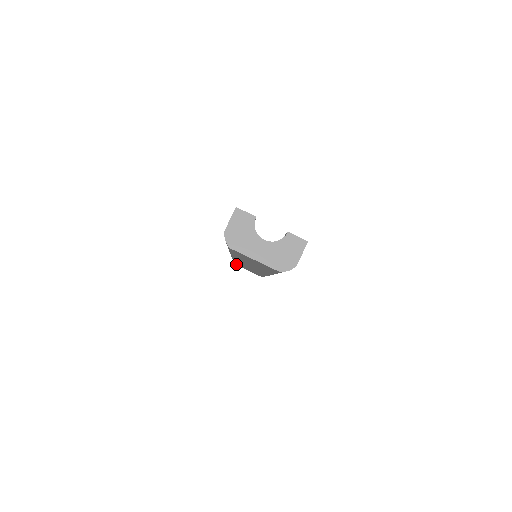
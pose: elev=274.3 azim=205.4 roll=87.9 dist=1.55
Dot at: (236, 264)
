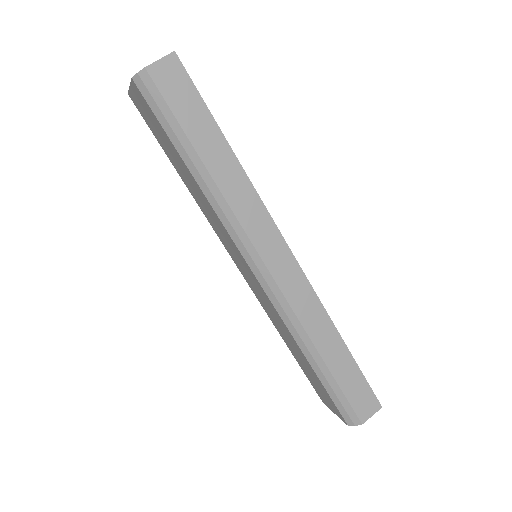
Dot at: (313, 386)
